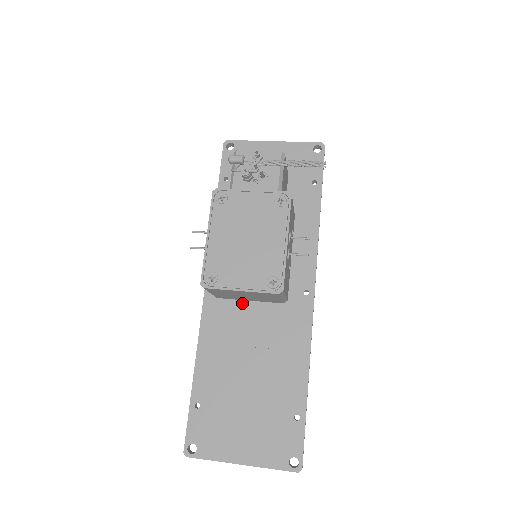
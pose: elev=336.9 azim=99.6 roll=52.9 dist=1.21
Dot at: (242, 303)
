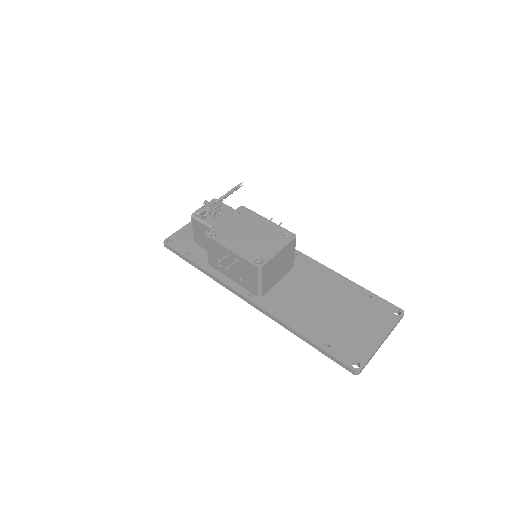
Dot at: (276, 286)
